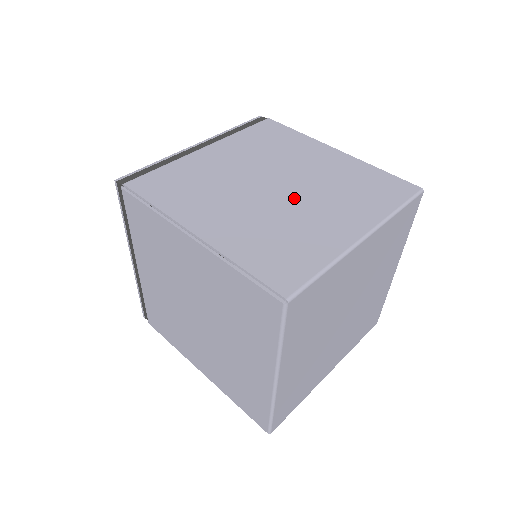
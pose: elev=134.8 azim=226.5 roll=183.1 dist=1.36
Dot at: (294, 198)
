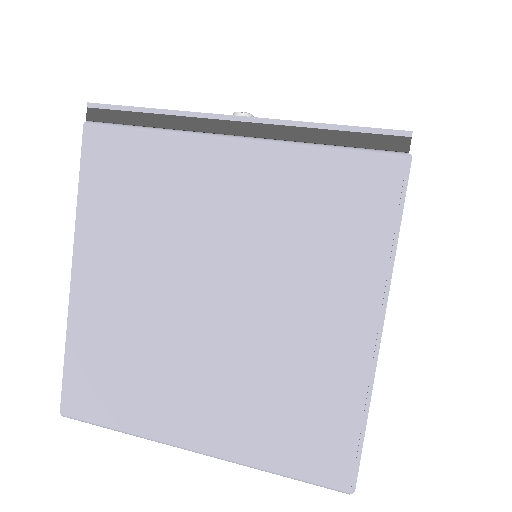
Dot at: (204, 339)
